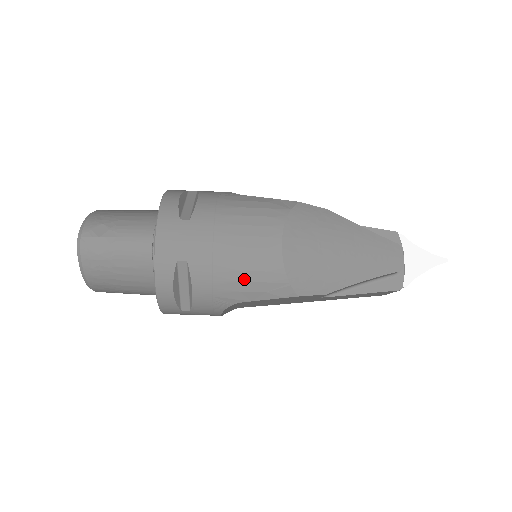
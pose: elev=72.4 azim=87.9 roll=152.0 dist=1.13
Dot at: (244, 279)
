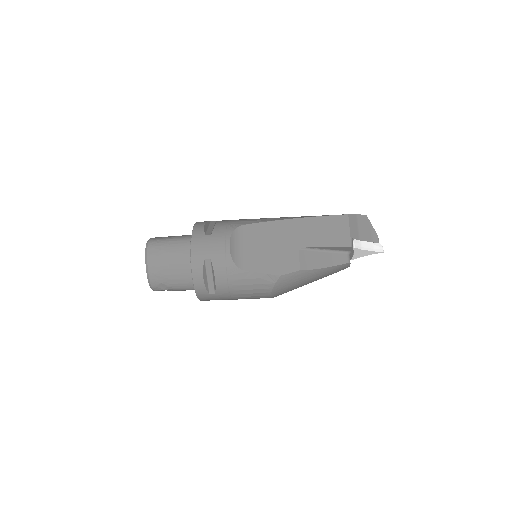
Dot at: occluded
